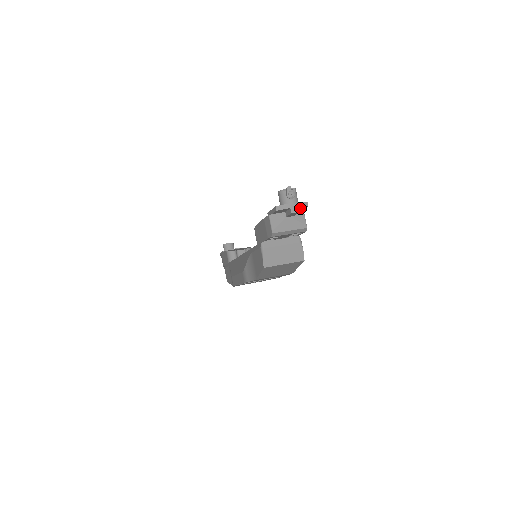
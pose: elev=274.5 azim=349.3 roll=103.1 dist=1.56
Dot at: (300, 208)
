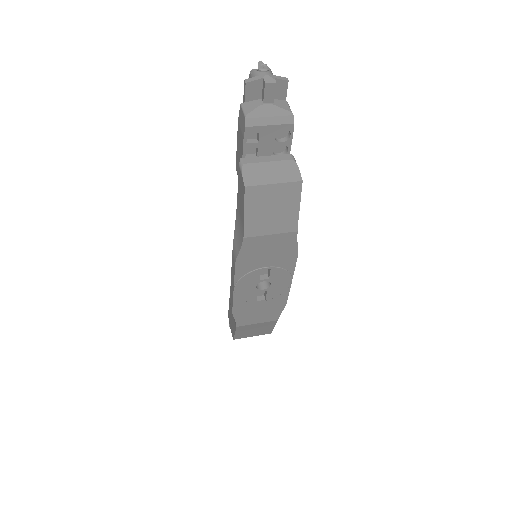
Dot at: (279, 90)
